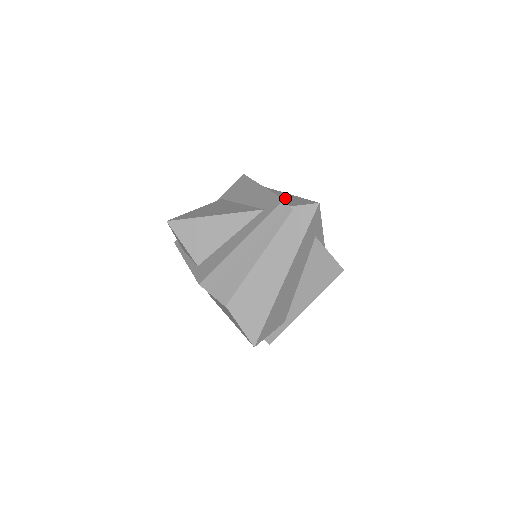
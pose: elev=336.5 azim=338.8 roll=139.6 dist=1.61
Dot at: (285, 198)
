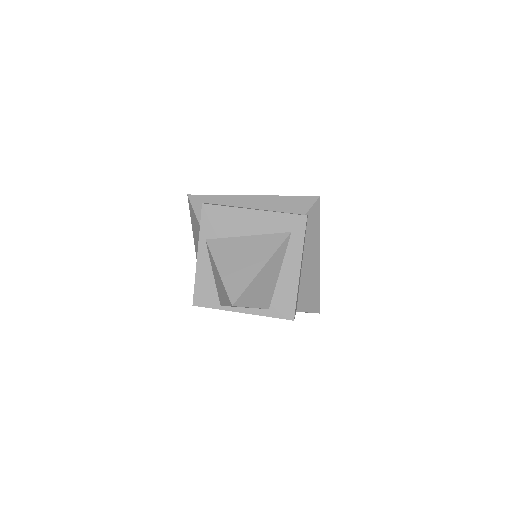
Dot at: (274, 205)
